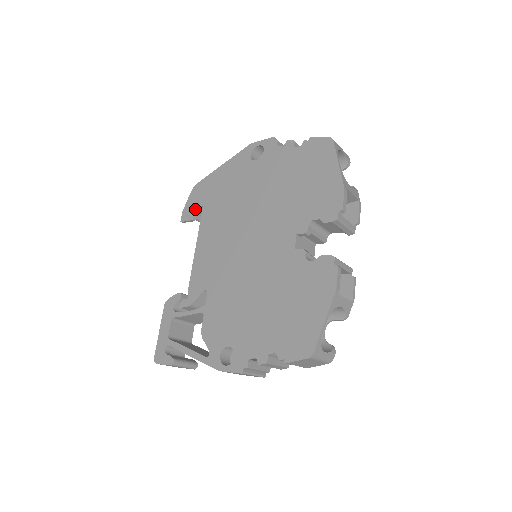
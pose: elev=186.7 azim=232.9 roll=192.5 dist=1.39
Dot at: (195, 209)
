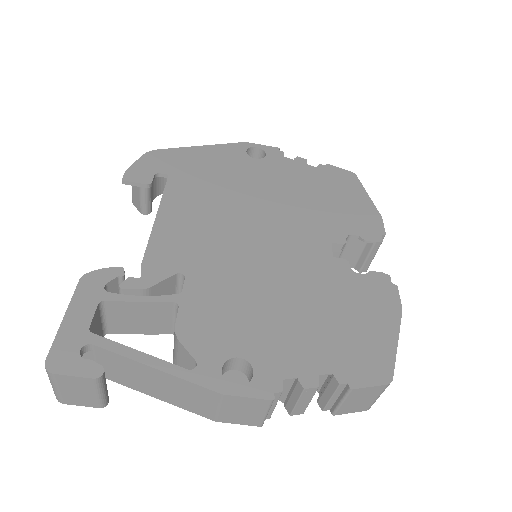
Dot at: (153, 174)
